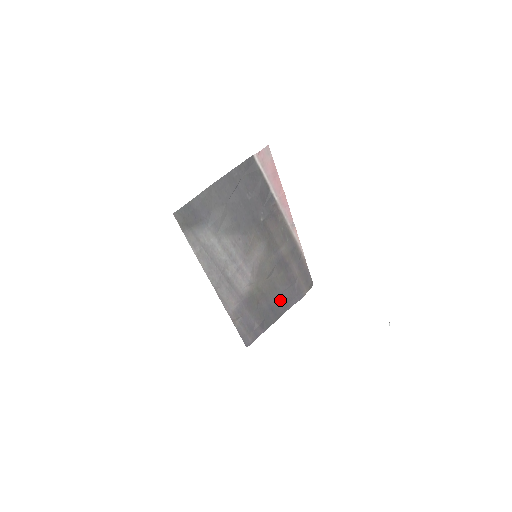
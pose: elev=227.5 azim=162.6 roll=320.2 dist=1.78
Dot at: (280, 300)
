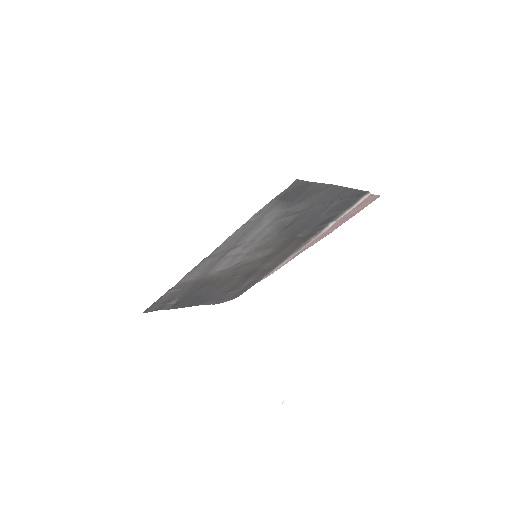
Dot at: (209, 295)
